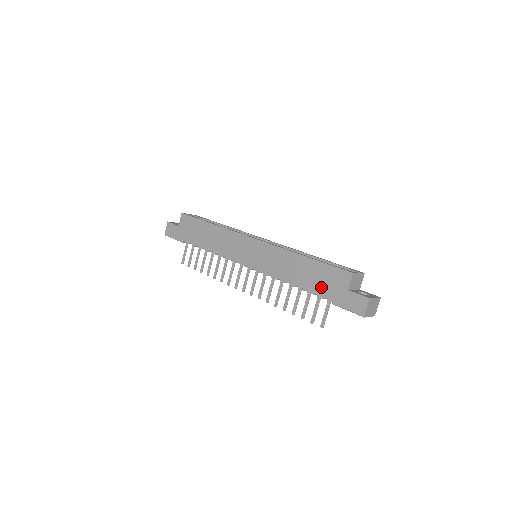
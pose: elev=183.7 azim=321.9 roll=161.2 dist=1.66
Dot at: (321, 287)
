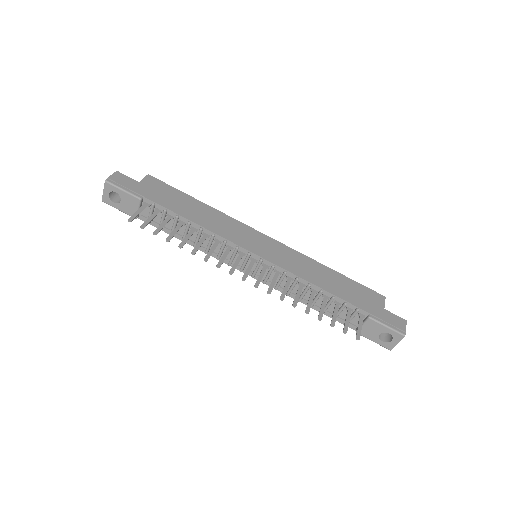
Dot at: (356, 299)
